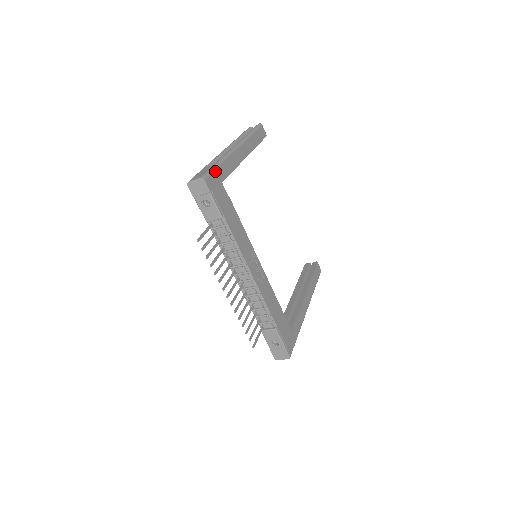
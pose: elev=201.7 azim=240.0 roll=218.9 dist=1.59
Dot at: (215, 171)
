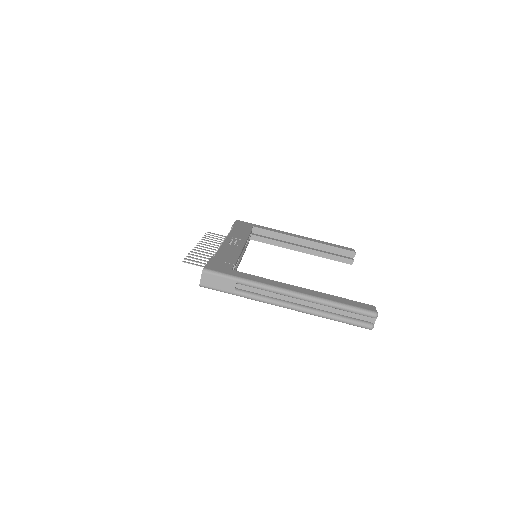
Dot at: (252, 224)
